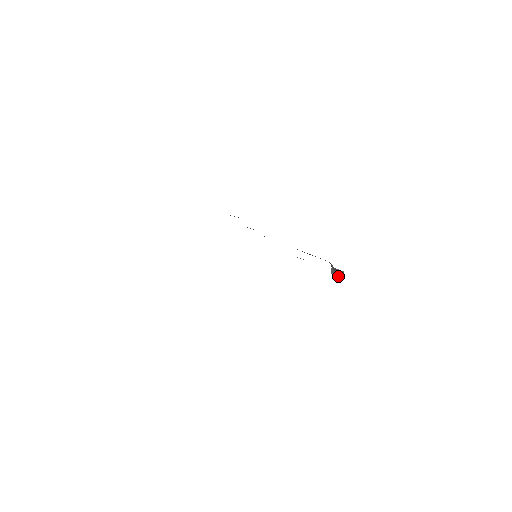
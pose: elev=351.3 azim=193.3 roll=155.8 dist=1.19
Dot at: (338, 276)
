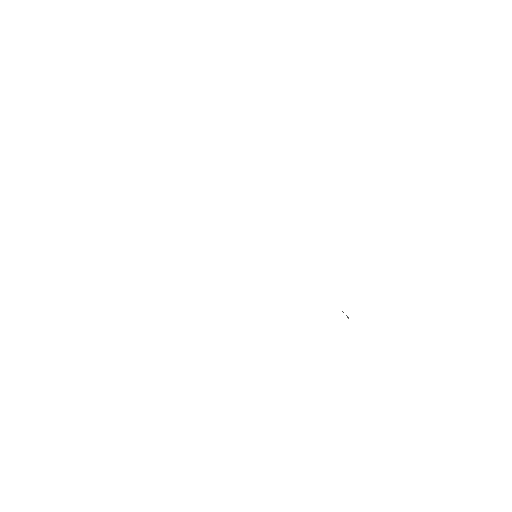
Dot at: (347, 316)
